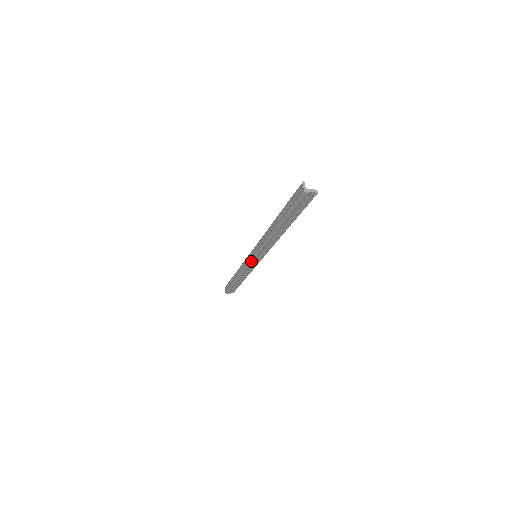
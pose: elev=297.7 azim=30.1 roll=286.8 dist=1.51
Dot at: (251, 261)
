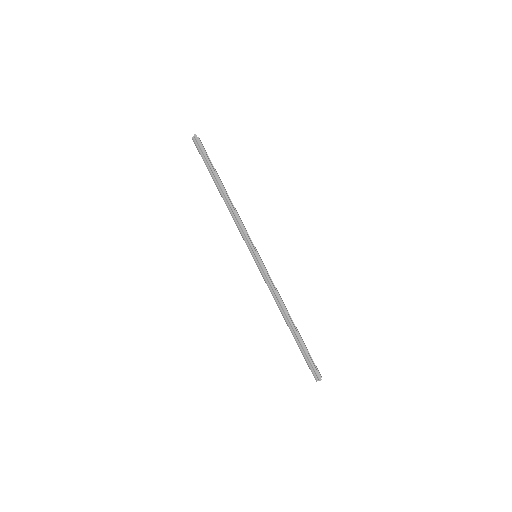
Dot at: (249, 250)
